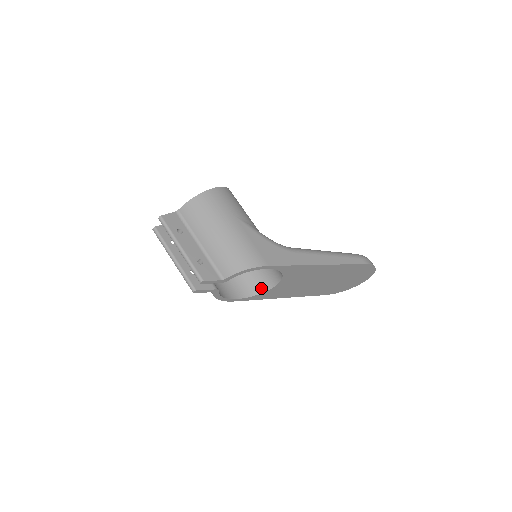
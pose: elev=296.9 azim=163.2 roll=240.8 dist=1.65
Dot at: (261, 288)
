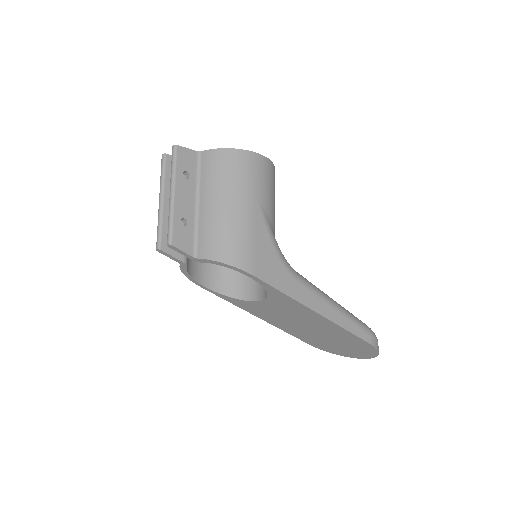
Dot at: (240, 293)
